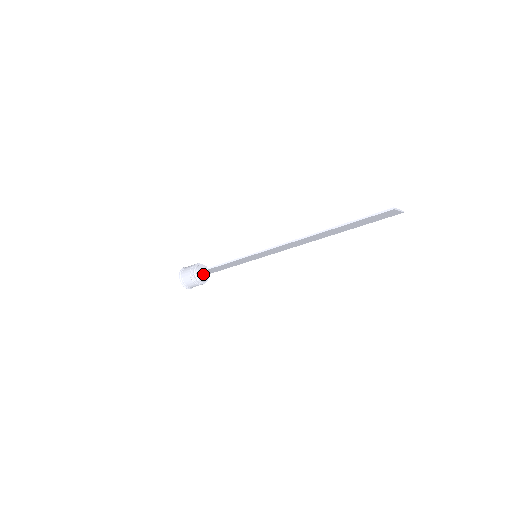
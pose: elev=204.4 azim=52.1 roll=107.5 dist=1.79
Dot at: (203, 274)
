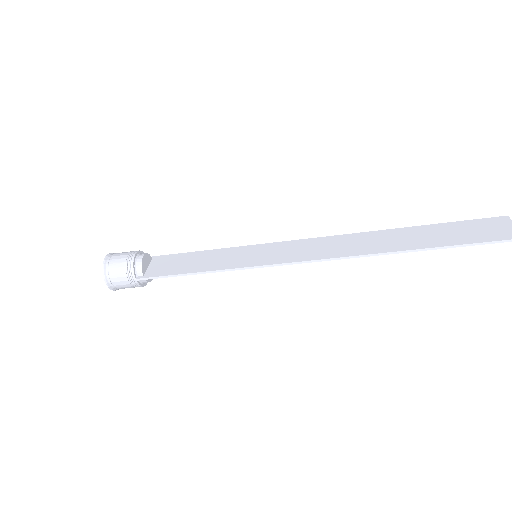
Dot at: (148, 271)
